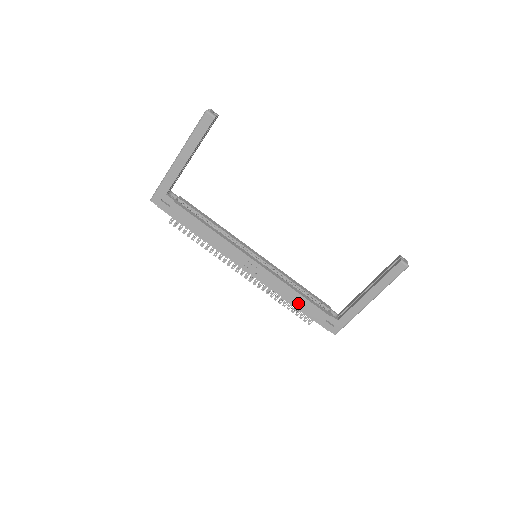
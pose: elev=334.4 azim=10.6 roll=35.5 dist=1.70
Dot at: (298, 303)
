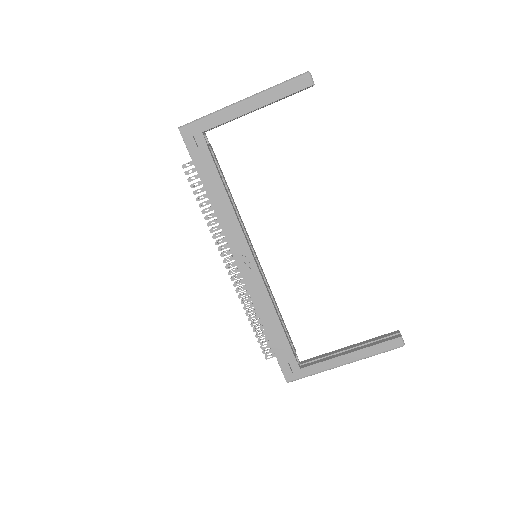
Dot at: (272, 330)
